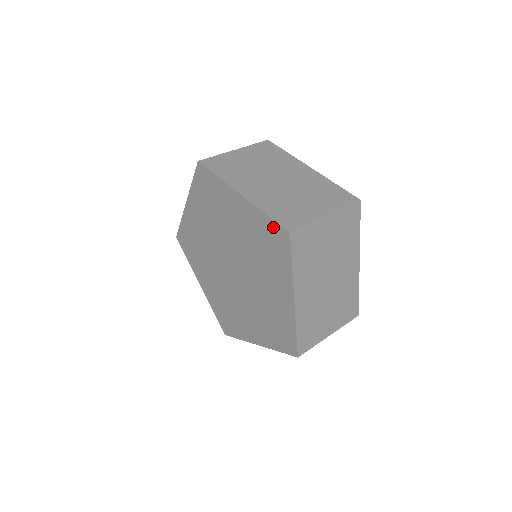
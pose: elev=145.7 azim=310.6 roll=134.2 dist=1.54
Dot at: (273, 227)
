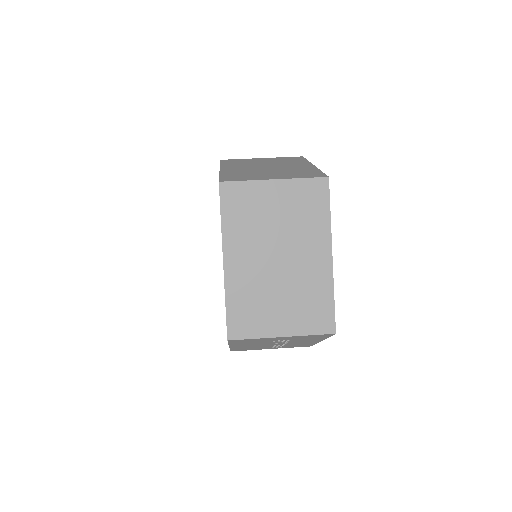
Dot at: occluded
